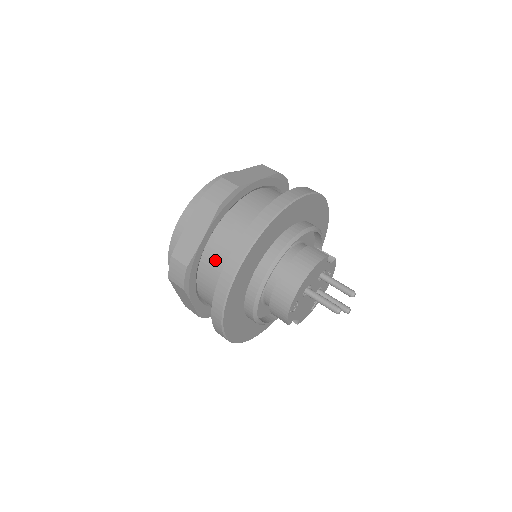
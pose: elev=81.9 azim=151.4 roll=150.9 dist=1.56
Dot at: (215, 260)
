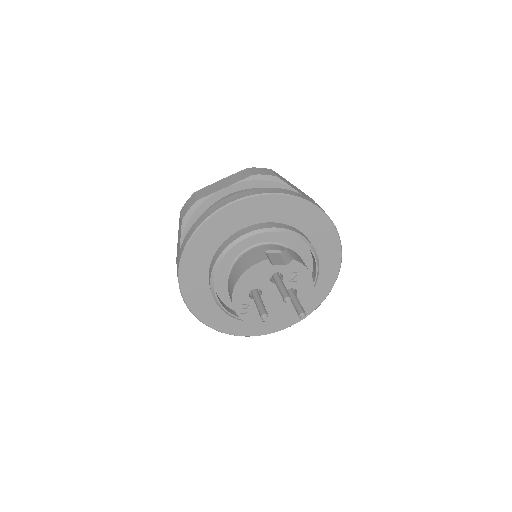
Dot at: occluded
